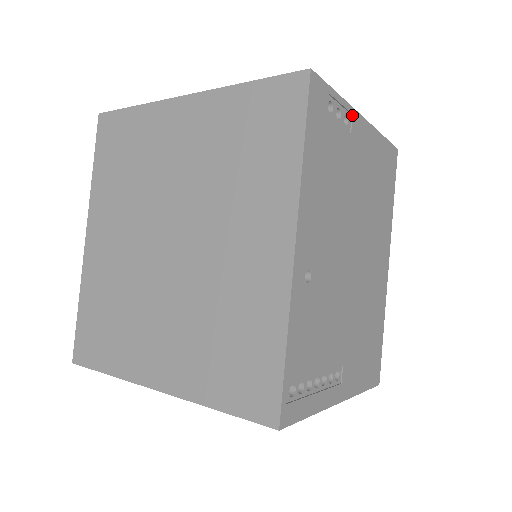
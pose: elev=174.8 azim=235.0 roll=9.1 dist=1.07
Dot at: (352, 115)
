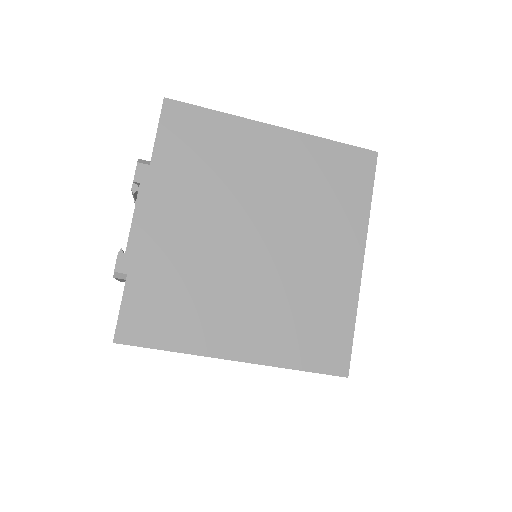
Dot at: occluded
